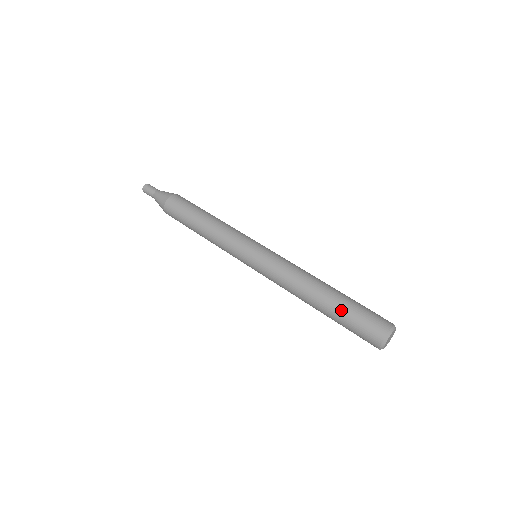
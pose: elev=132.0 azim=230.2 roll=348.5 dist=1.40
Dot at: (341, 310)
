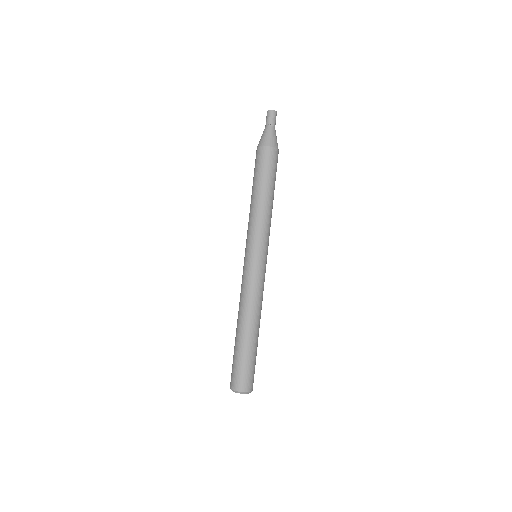
Dot at: (246, 351)
